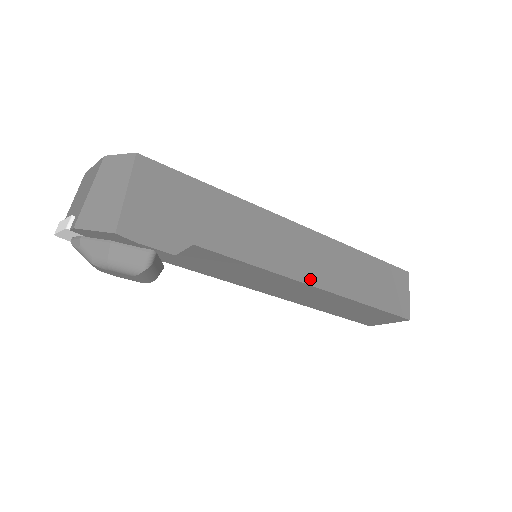
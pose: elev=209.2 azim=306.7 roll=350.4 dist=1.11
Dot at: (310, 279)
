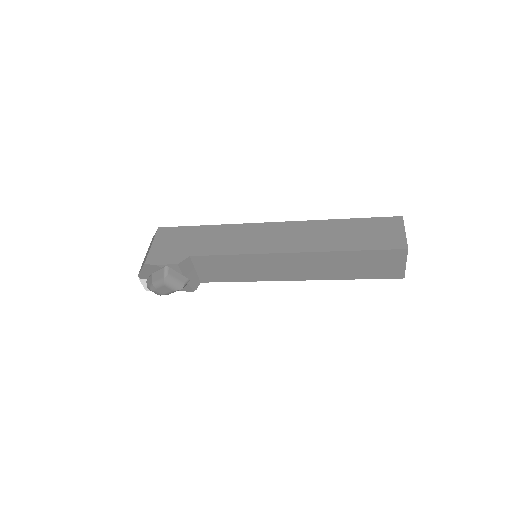
Dot at: (283, 250)
